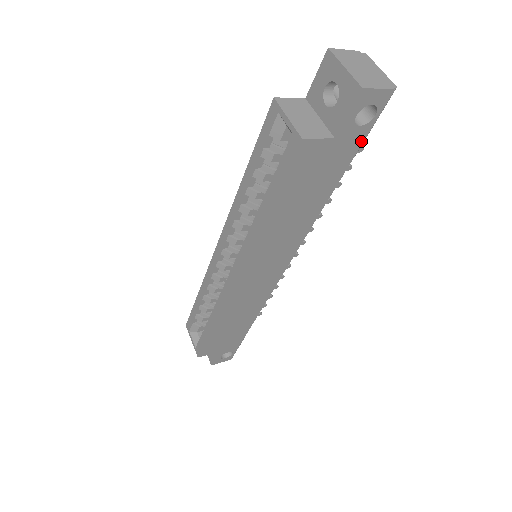
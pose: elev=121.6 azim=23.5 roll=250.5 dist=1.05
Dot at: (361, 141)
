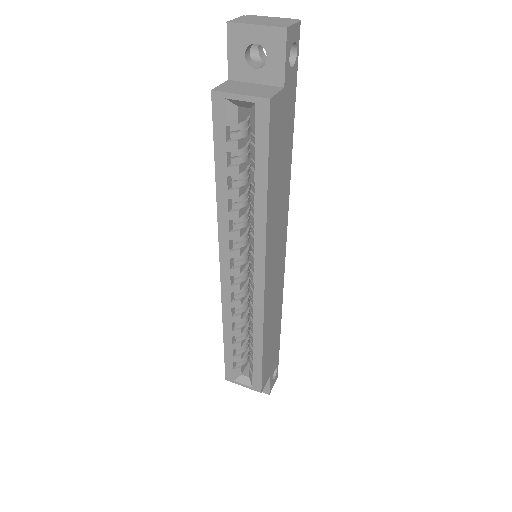
Dot at: (295, 83)
